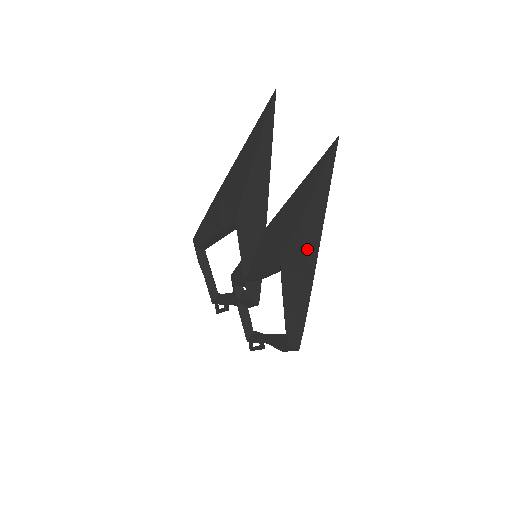
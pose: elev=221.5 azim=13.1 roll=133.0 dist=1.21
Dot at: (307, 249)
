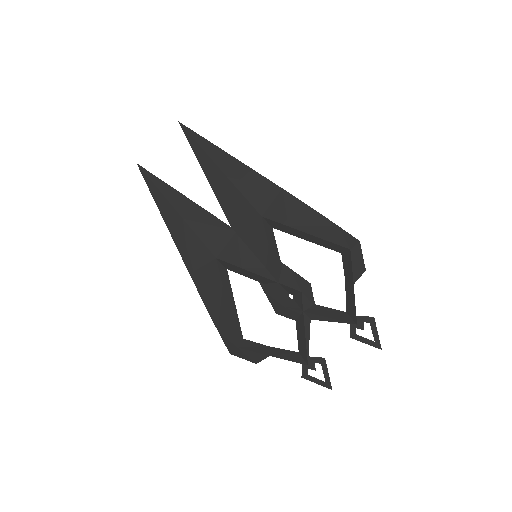
Dot at: (252, 181)
